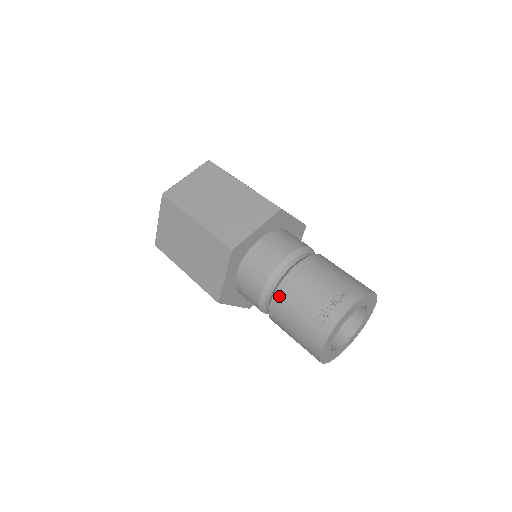
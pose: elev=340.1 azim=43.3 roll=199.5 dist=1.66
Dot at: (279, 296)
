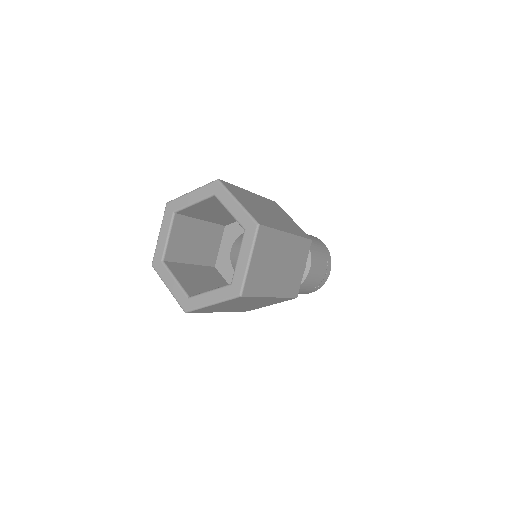
Dot at: occluded
